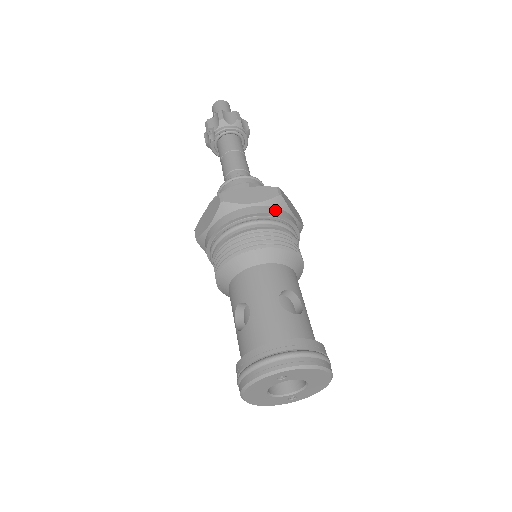
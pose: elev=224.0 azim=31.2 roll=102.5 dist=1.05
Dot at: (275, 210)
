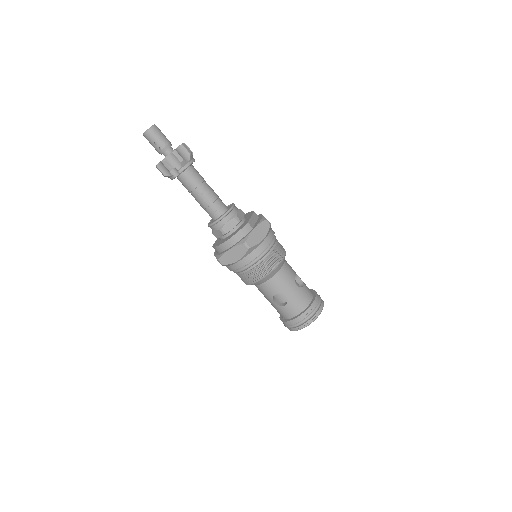
Dot at: (271, 235)
